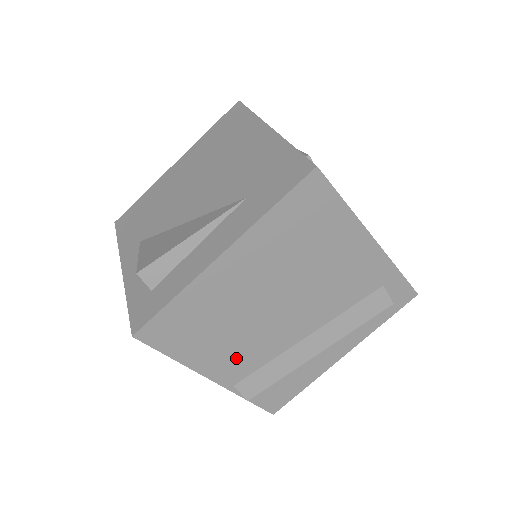
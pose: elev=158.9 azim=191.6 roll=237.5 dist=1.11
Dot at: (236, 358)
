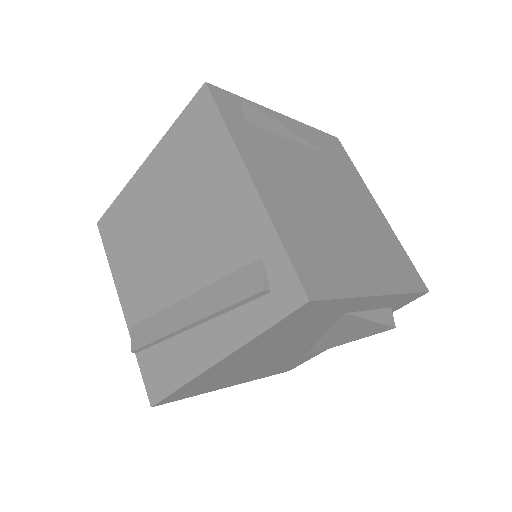
Dot at: (138, 288)
